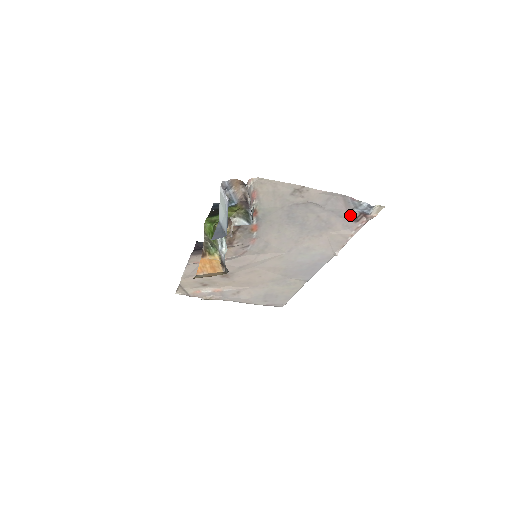
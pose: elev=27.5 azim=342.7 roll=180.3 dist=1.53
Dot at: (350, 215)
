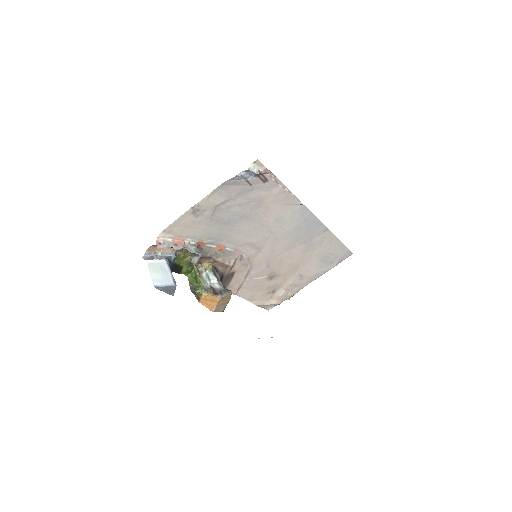
Dot at: (254, 183)
